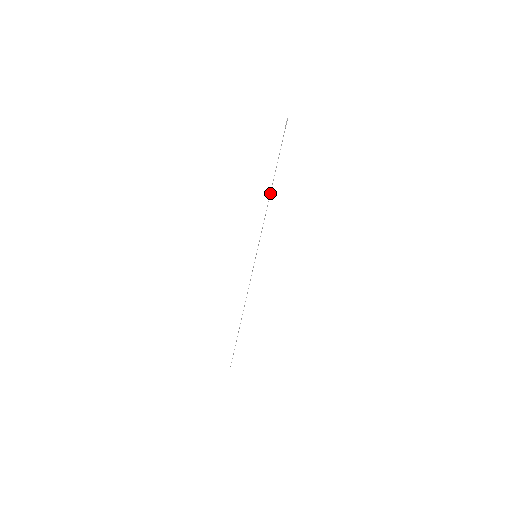
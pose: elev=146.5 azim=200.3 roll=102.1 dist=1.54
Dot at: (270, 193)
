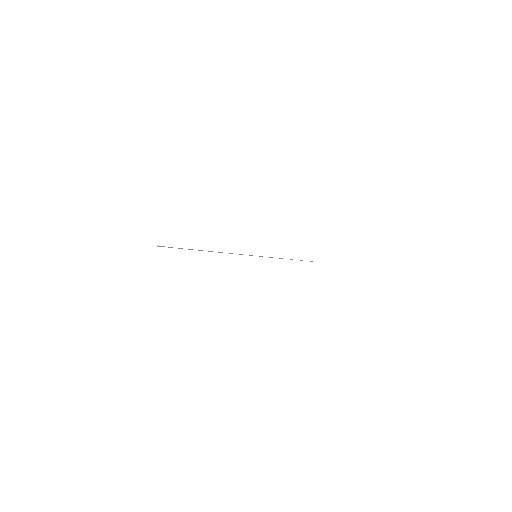
Dot at: occluded
